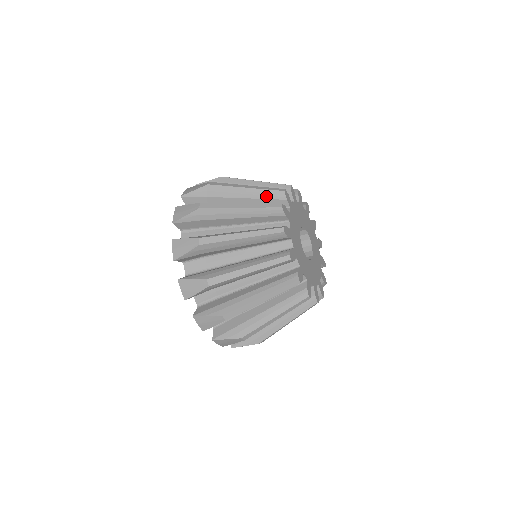
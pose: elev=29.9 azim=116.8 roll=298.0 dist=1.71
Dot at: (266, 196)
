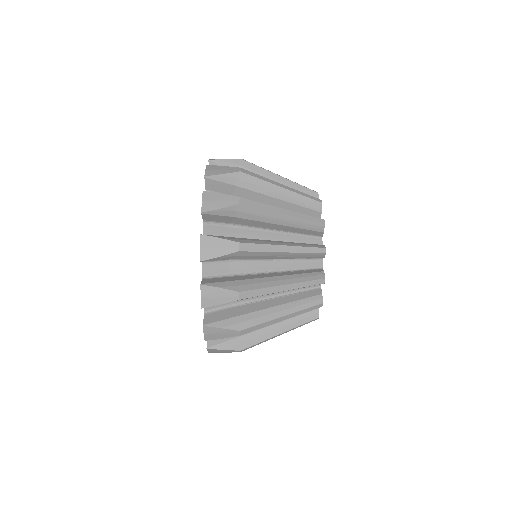
Dot at: occluded
